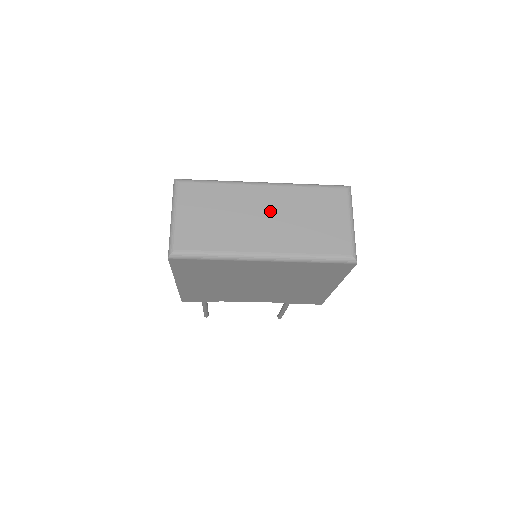
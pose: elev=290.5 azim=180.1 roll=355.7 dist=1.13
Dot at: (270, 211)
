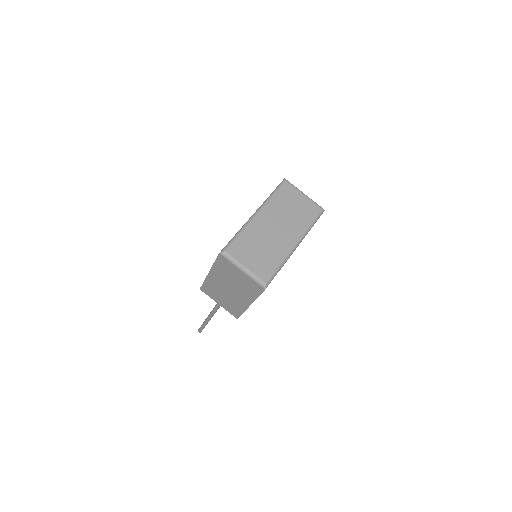
Dot at: (275, 223)
